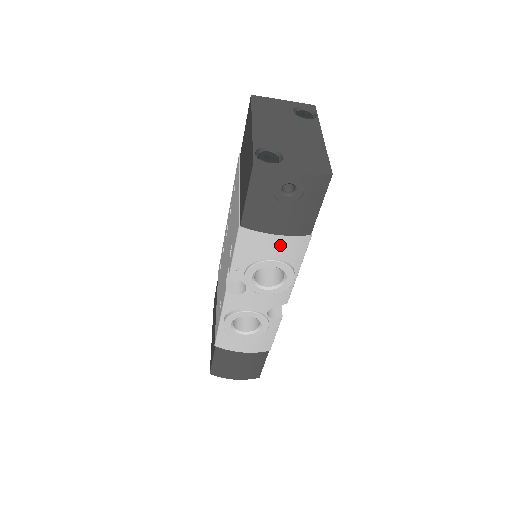
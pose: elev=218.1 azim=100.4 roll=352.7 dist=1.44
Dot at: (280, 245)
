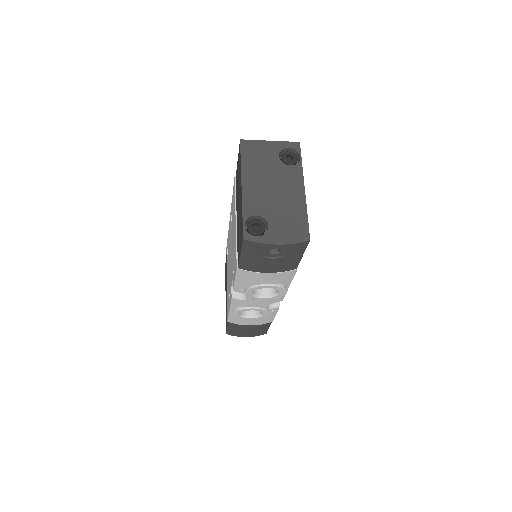
Dot at: (272, 277)
